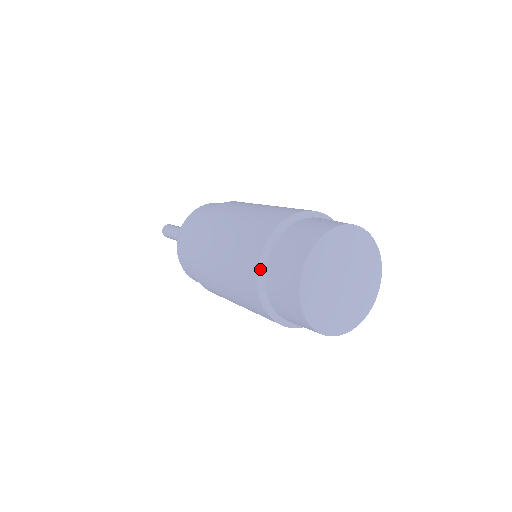
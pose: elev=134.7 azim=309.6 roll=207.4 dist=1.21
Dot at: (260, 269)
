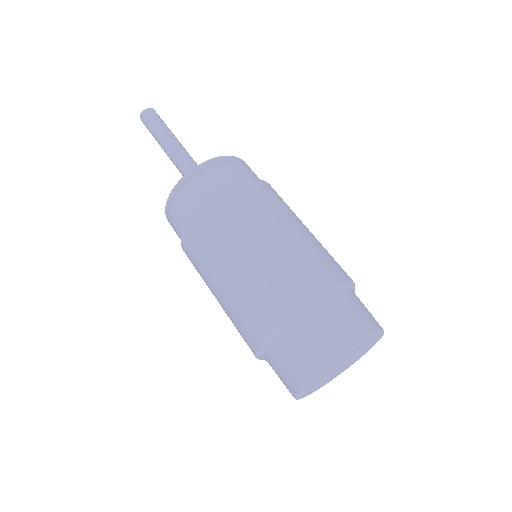
Dot at: (264, 343)
